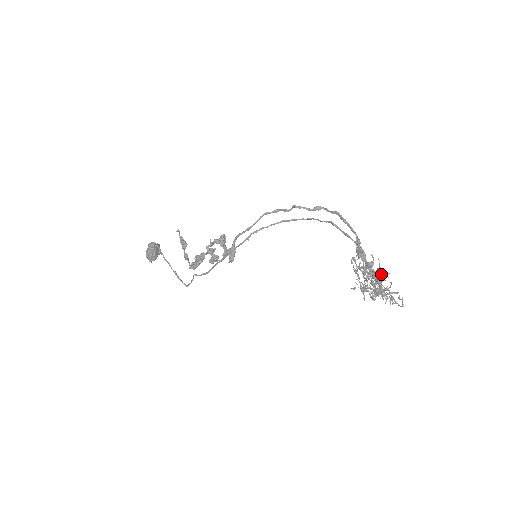
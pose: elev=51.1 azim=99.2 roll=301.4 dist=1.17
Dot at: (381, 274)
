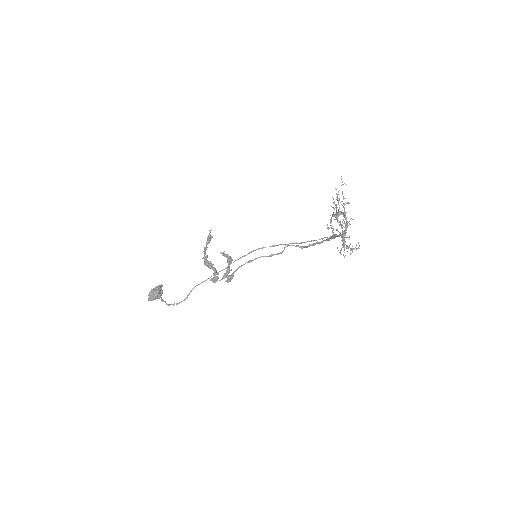
Dot at: occluded
